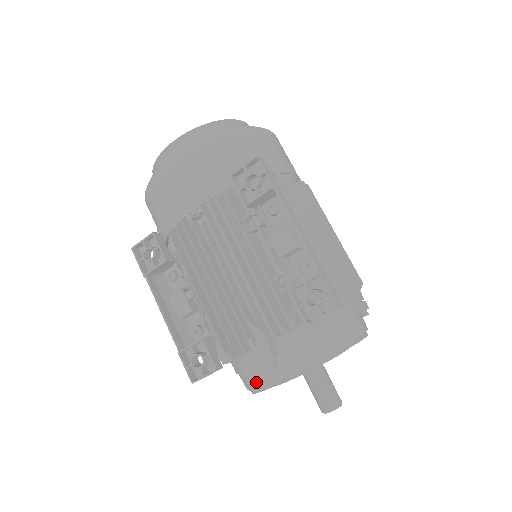
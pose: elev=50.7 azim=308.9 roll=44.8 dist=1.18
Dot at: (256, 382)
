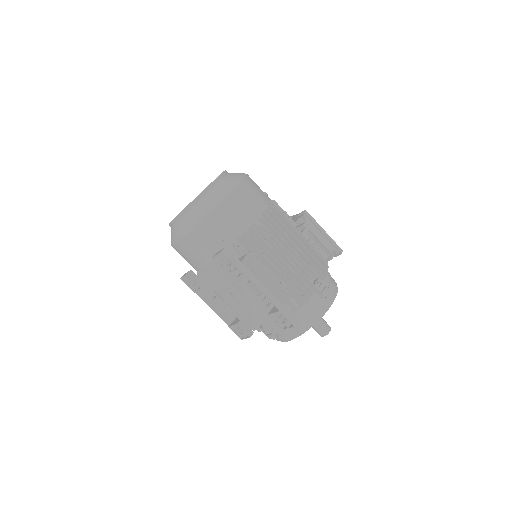
Dot at: occluded
